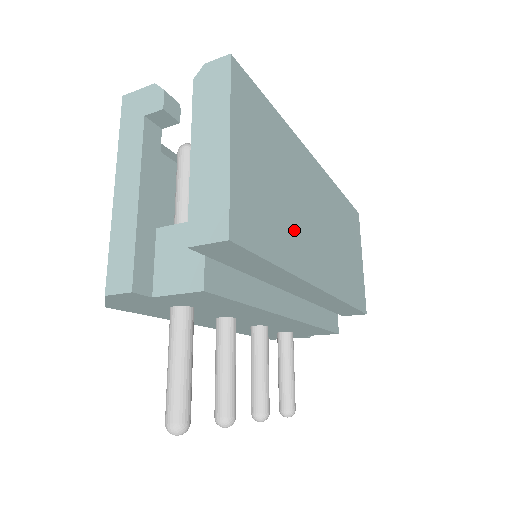
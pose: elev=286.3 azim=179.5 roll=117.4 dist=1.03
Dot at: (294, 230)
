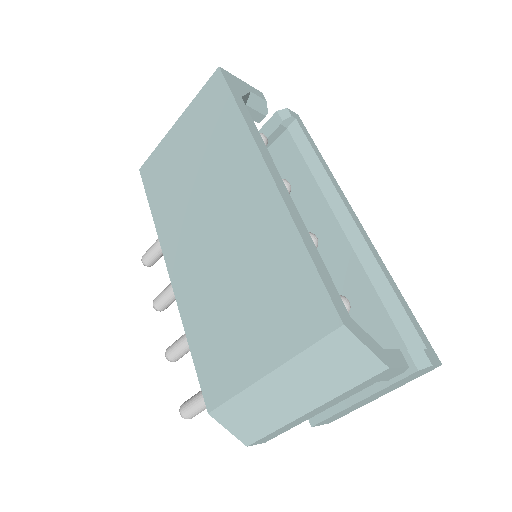
Dot at: occluded
